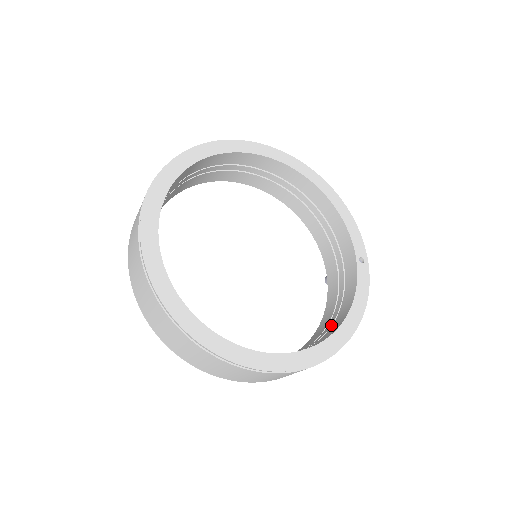
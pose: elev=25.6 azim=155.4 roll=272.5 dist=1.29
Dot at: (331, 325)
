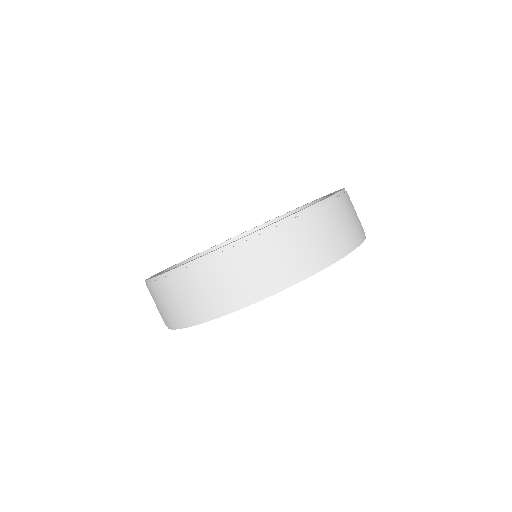
Dot at: occluded
